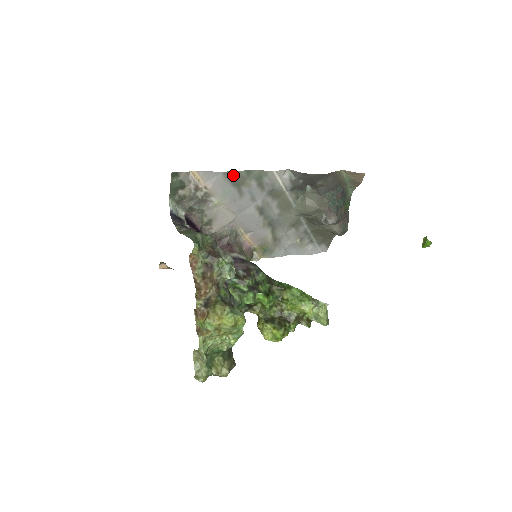
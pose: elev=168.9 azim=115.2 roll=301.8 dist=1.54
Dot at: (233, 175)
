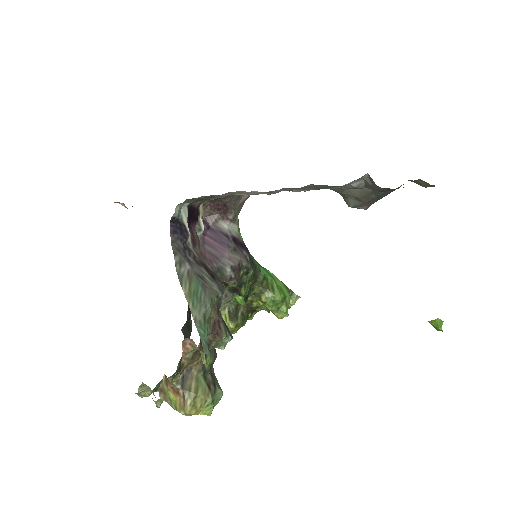
Dot at: occluded
